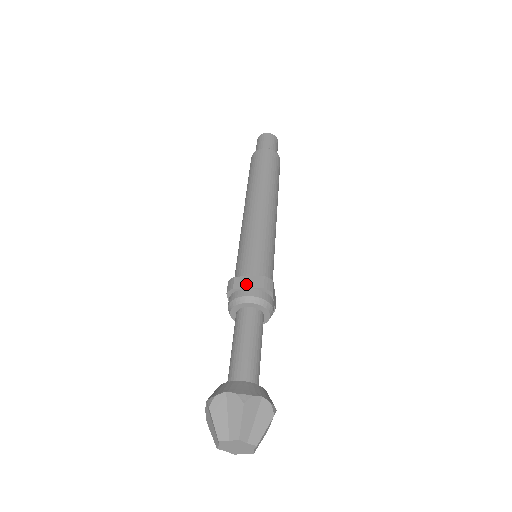
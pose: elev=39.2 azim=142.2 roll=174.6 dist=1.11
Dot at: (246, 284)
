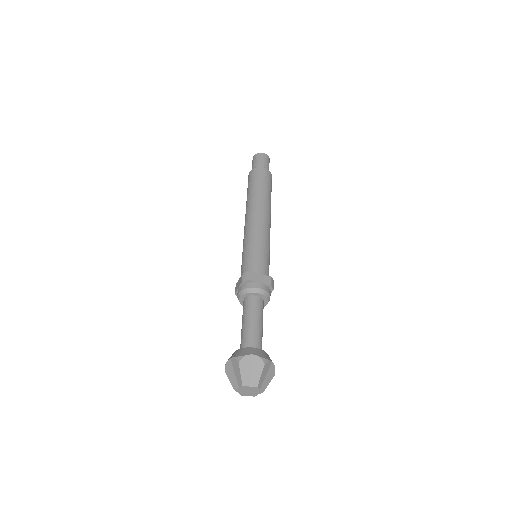
Dot at: (258, 279)
